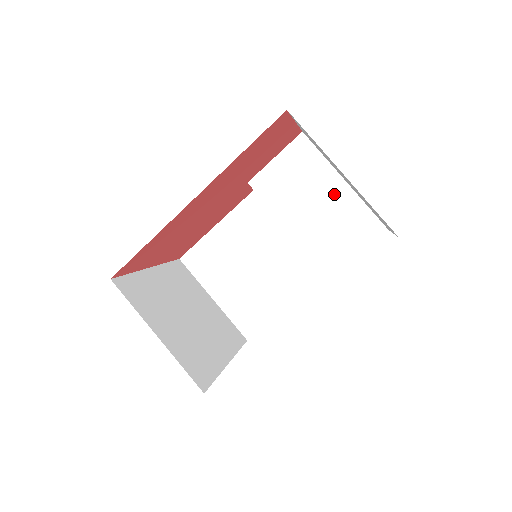
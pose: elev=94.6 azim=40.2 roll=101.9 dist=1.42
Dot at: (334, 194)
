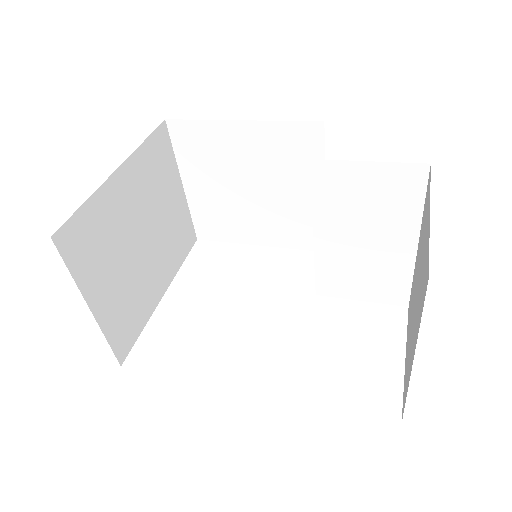
Dot at: (393, 246)
